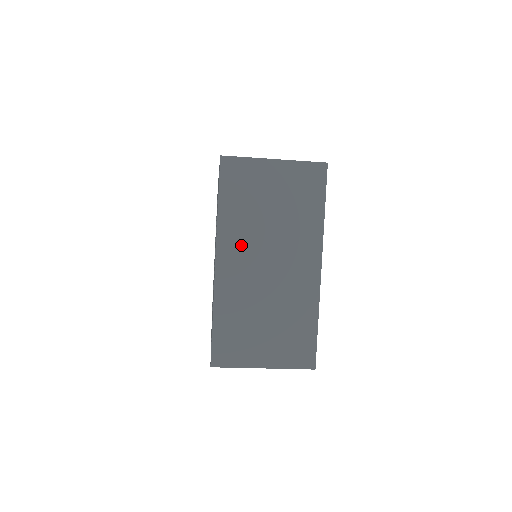
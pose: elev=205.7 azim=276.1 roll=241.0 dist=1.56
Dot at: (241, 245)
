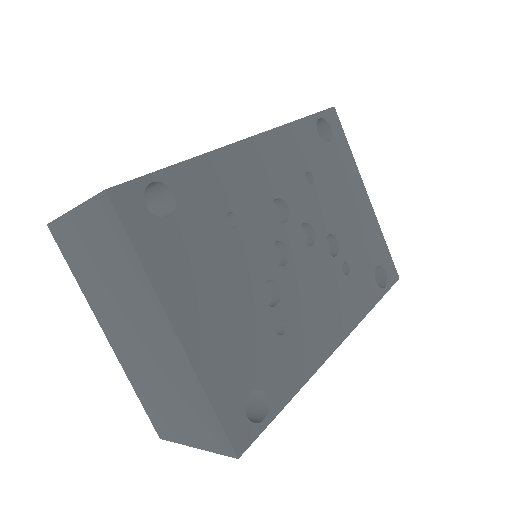
Dot at: (109, 316)
